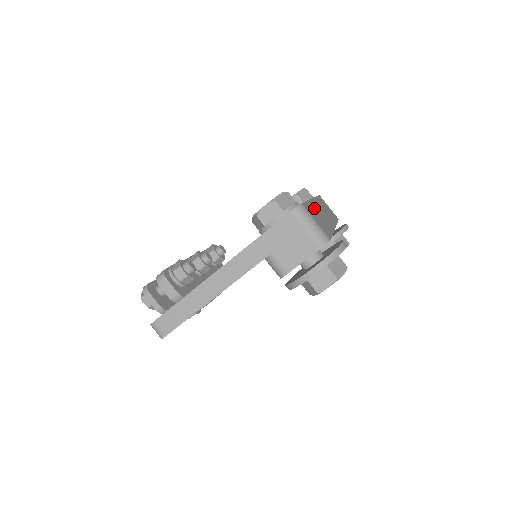
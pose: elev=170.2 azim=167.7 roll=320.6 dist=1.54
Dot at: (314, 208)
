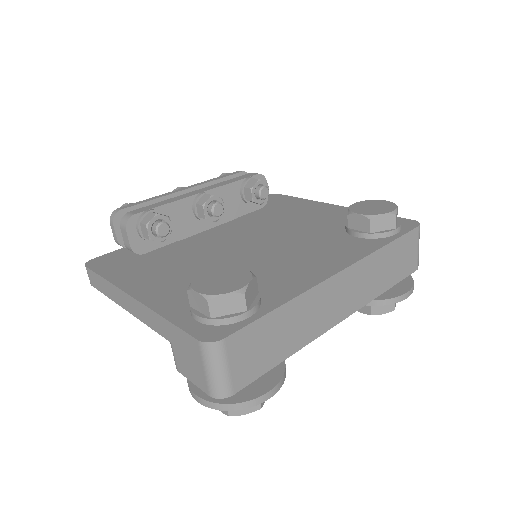
Dot at: (292, 313)
